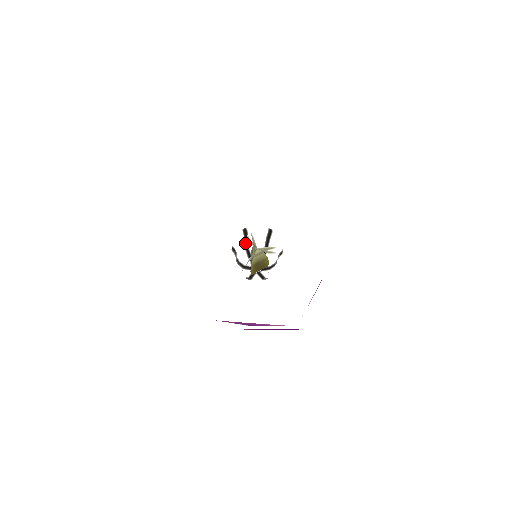
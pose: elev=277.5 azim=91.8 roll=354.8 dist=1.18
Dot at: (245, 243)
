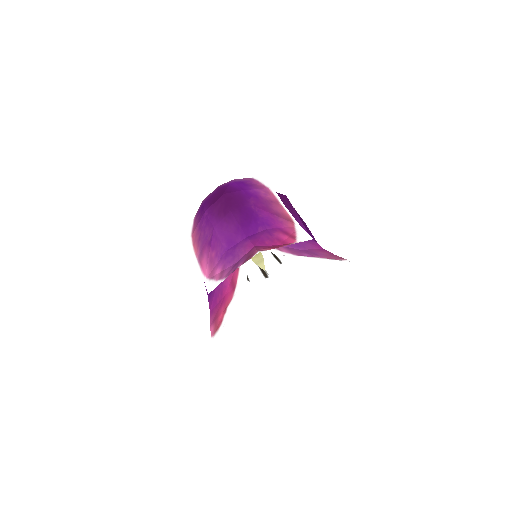
Dot at: occluded
